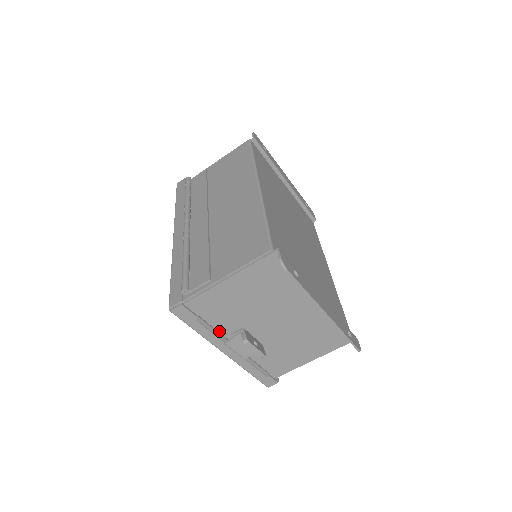
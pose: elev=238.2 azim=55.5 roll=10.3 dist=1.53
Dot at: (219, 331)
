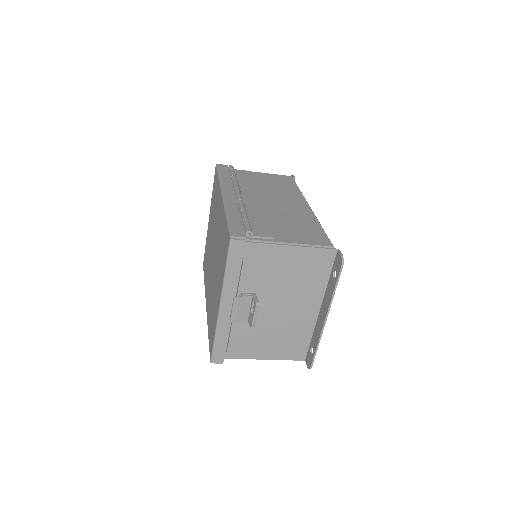
Dot at: occluded
